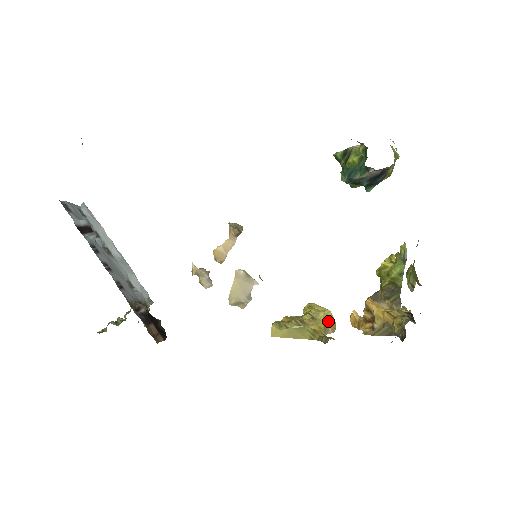
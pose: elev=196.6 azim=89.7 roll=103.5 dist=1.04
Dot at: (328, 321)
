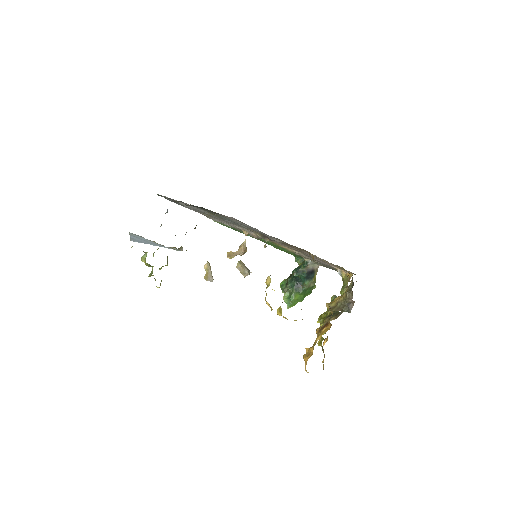
Dot at: occluded
